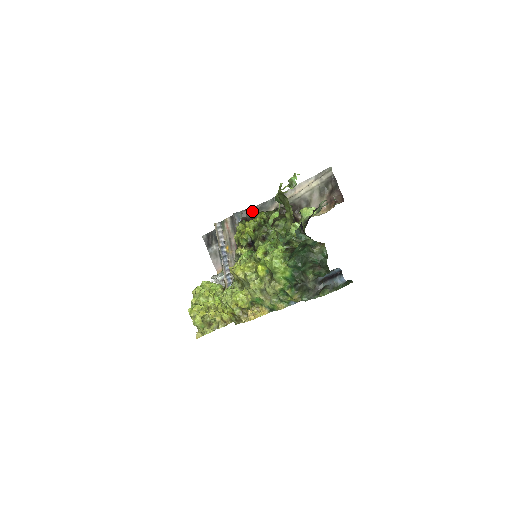
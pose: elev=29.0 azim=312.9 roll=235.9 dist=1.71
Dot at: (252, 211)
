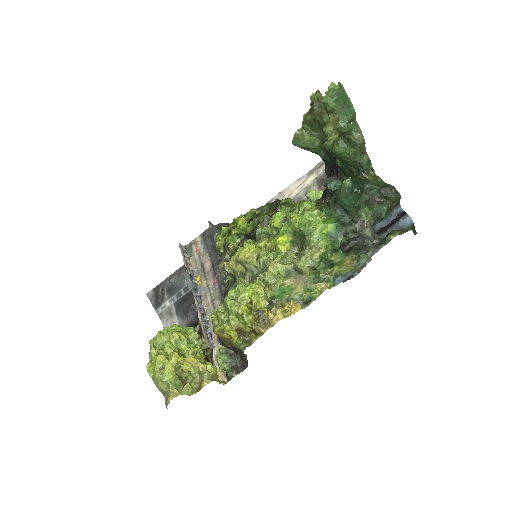
Dot at: occluded
